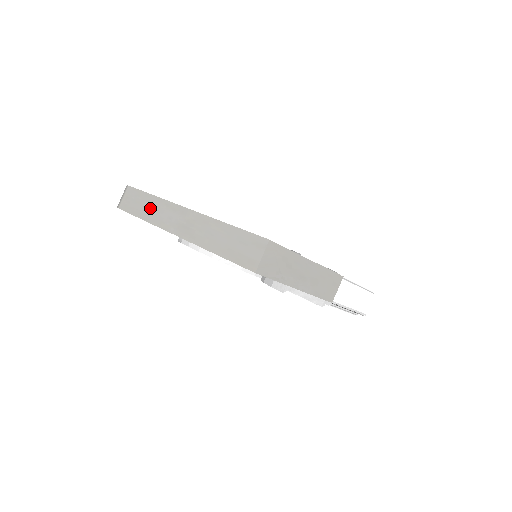
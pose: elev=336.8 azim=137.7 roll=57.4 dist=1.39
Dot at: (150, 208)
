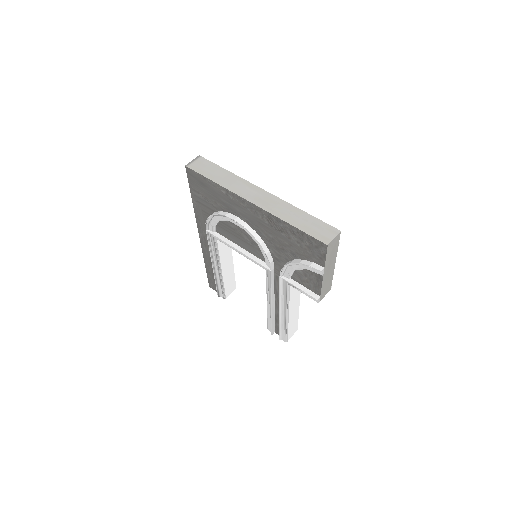
Dot at: (226, 178)
